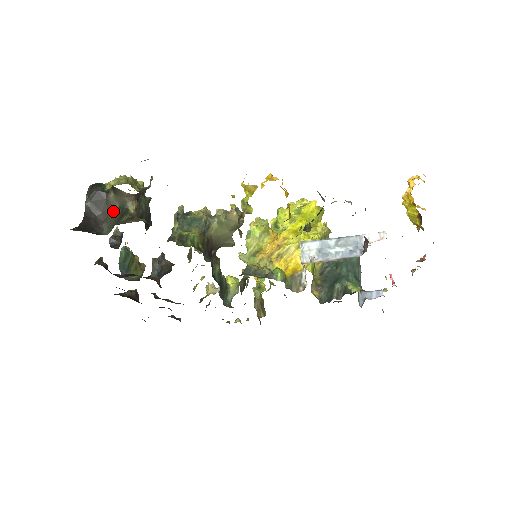
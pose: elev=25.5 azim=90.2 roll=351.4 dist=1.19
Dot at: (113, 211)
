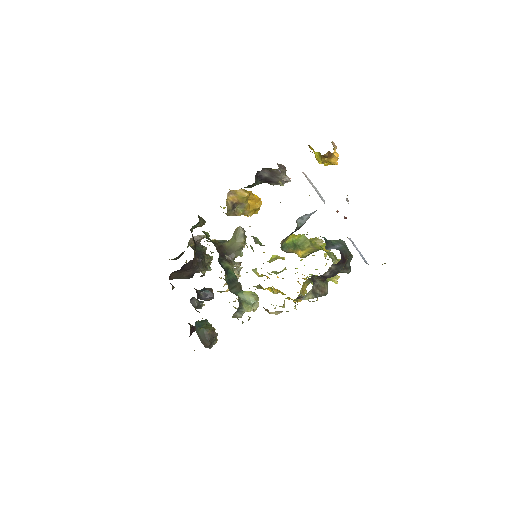
Dot at: (183, 253)
